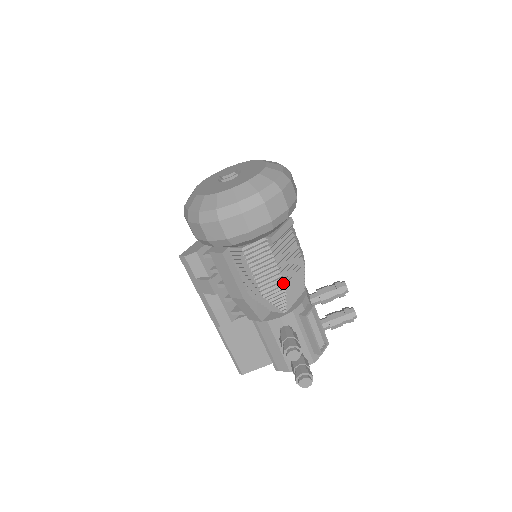
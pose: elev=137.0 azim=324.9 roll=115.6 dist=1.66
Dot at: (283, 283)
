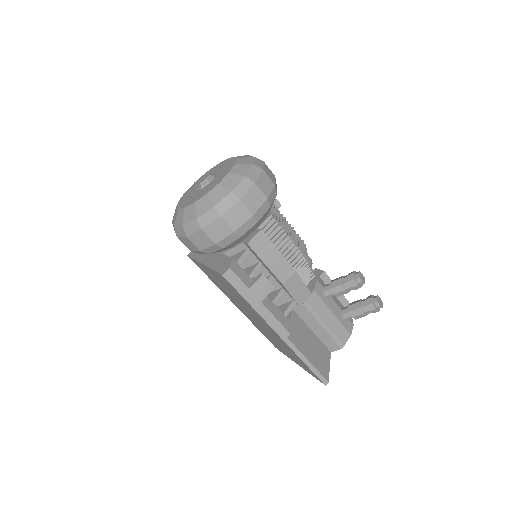
Dot at: (302, 241)
